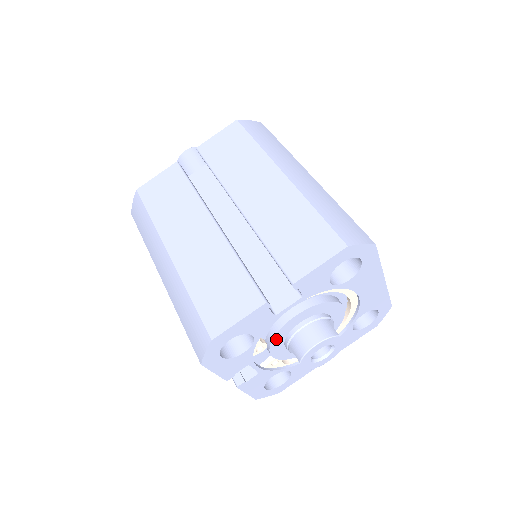
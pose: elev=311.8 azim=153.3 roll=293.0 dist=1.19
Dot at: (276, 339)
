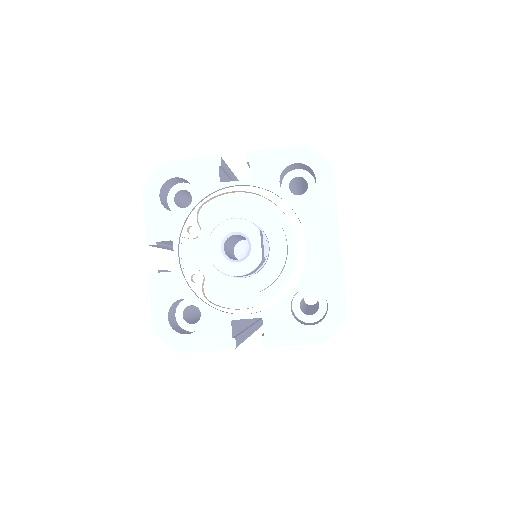
Dot at: (209, 225)
